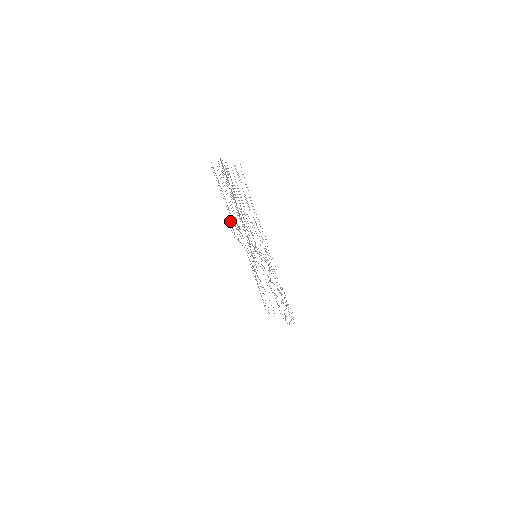
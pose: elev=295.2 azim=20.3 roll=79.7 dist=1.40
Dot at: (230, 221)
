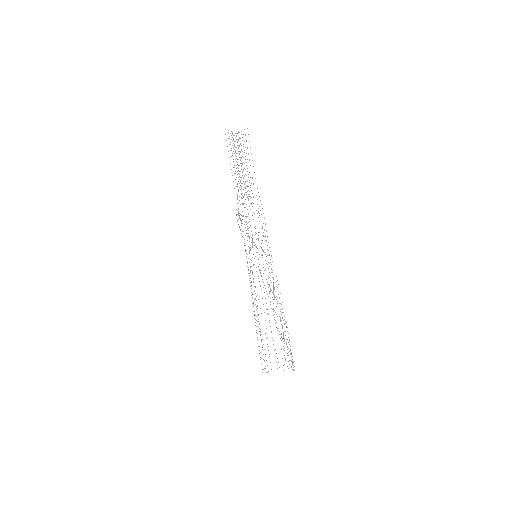
Dot at: occluded
